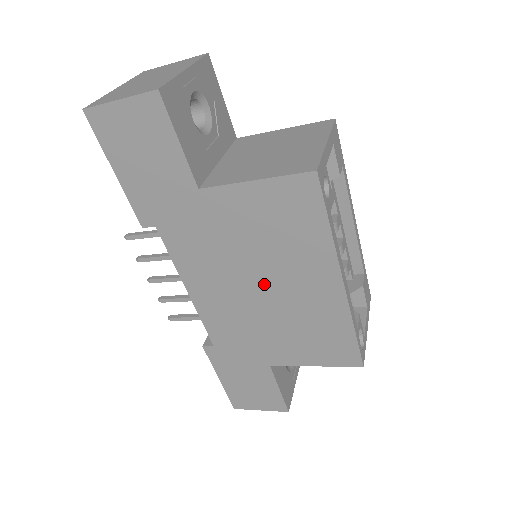
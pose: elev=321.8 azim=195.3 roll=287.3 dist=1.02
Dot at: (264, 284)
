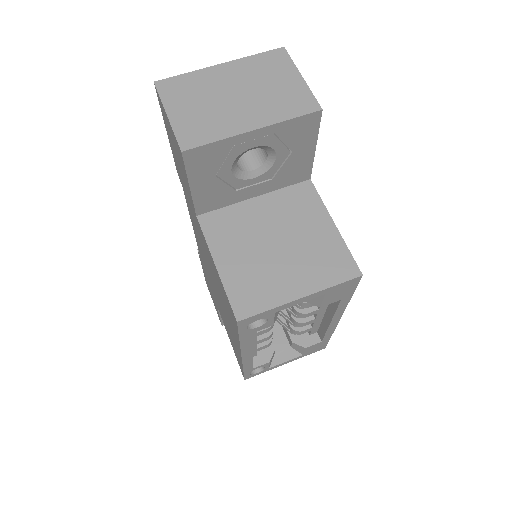
Dot at: occluded
